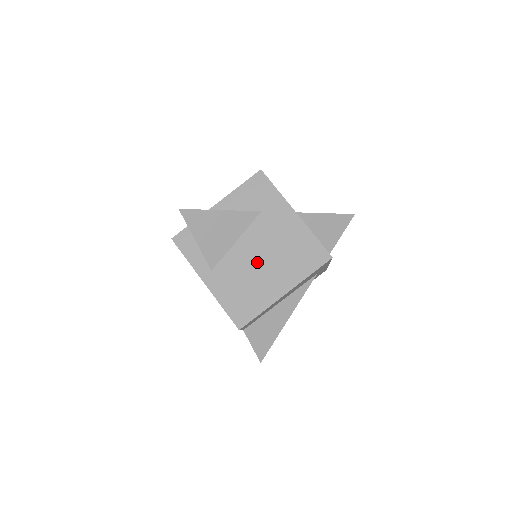
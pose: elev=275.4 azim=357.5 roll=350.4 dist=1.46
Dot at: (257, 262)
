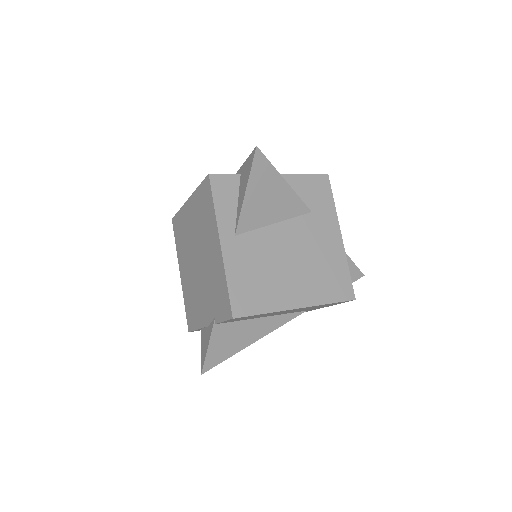
Dot at: (285, 258)
